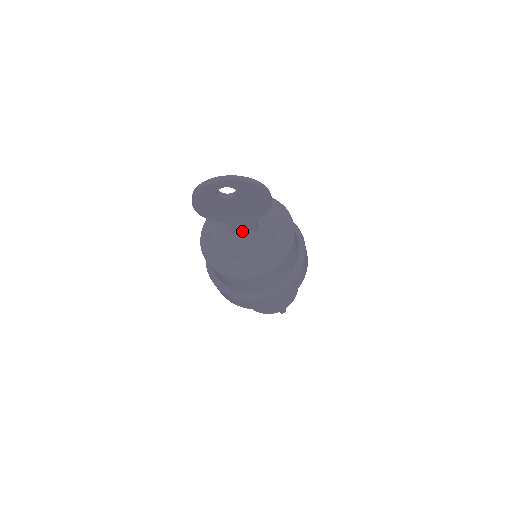
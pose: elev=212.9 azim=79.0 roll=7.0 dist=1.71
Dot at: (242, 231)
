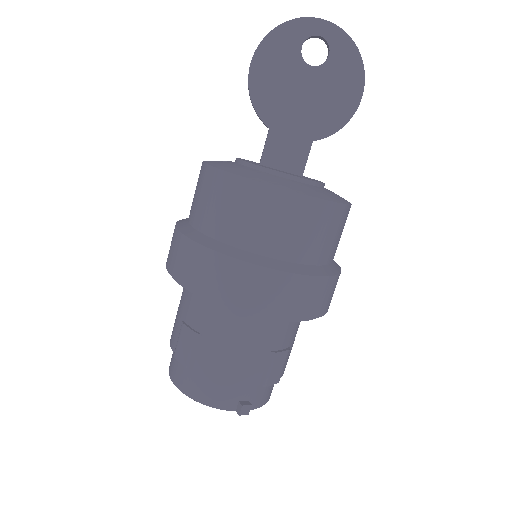
Dot at: (279, 163)
